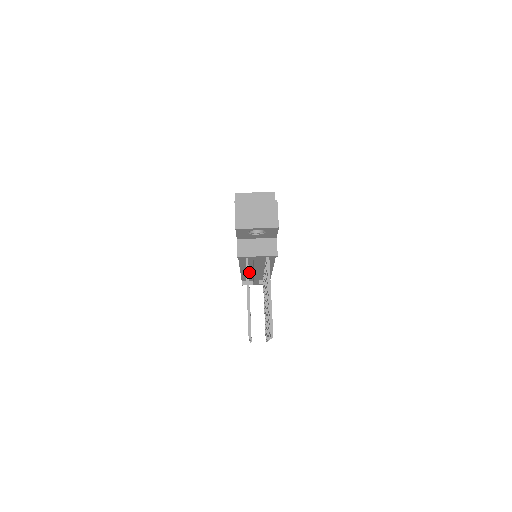
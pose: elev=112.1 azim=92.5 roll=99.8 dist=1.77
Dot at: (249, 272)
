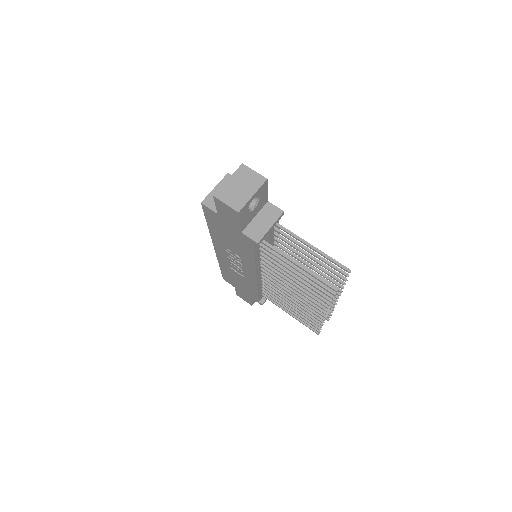
Dot at: occluded
